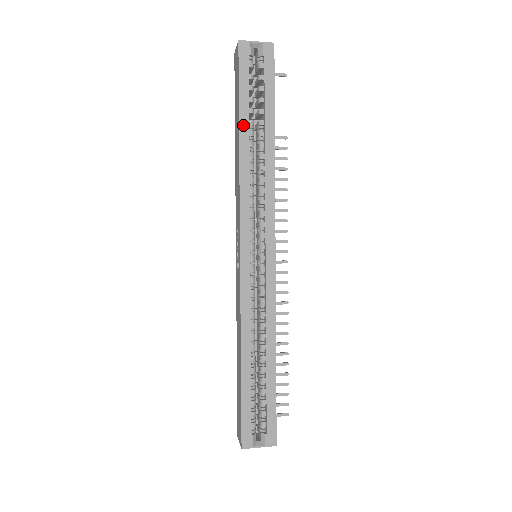
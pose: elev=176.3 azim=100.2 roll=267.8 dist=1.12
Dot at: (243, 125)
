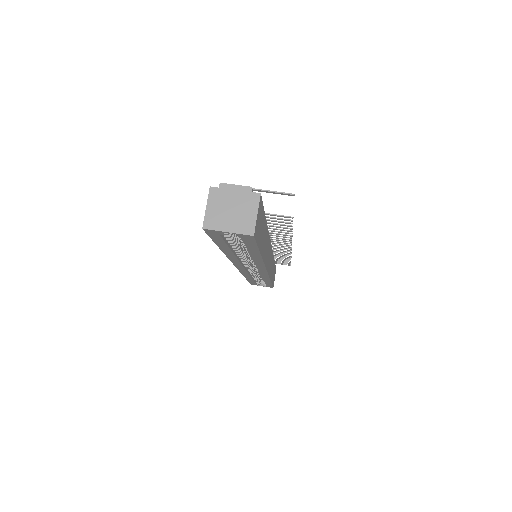
Dot at: (225, 250)
